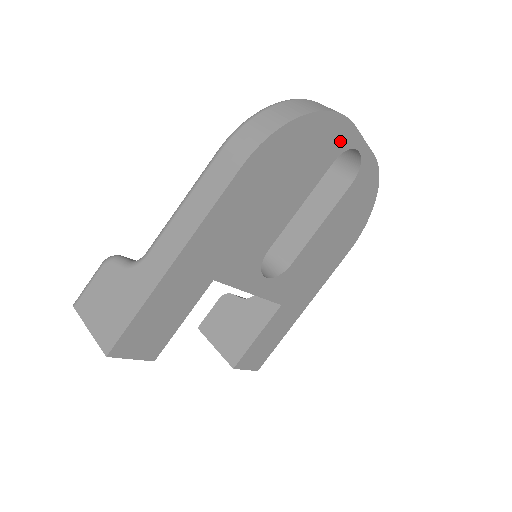
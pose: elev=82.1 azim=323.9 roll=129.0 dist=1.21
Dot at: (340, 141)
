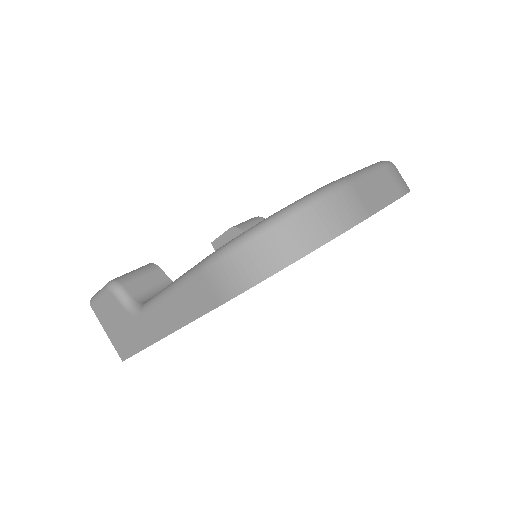
Dot at: occluded
